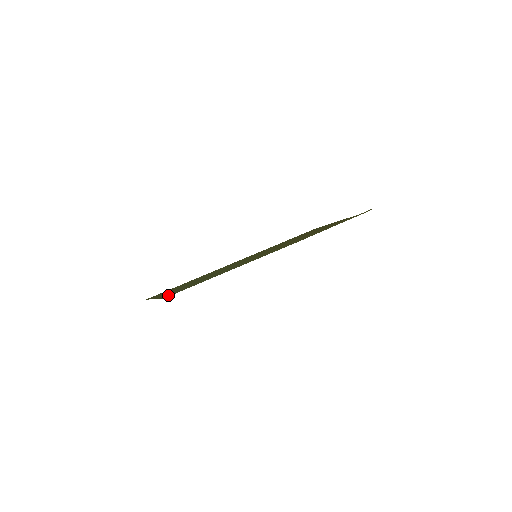
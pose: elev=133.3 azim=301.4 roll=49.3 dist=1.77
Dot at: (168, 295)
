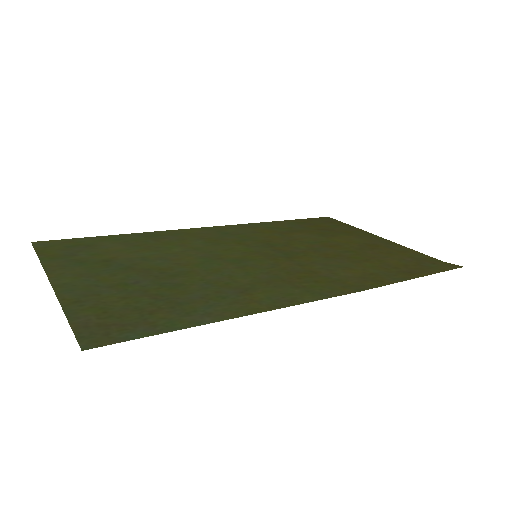
Dot at: (92, 327)
